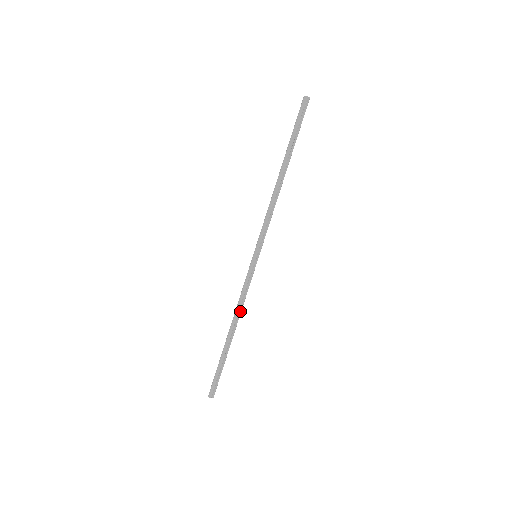
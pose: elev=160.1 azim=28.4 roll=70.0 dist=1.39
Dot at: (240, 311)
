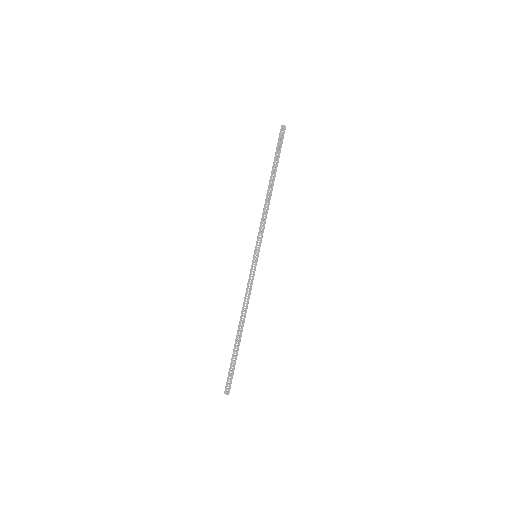
Dot at: (246, 306)
